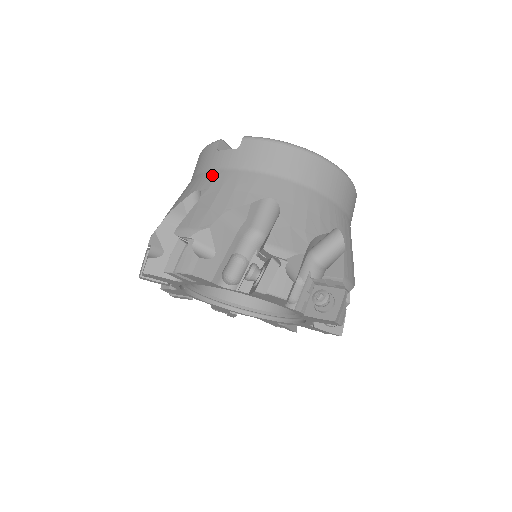
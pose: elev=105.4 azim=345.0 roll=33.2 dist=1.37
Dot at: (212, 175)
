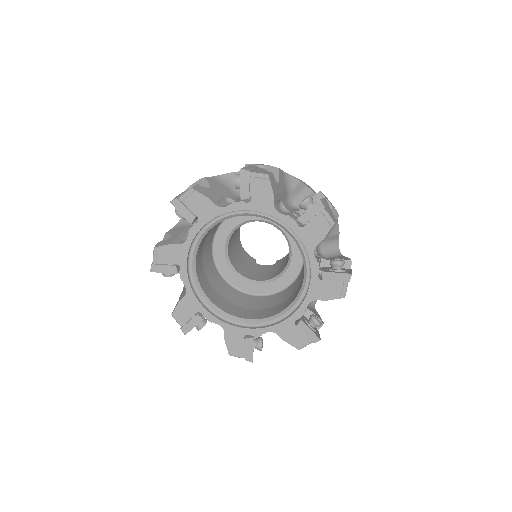
Dot at: occluded
